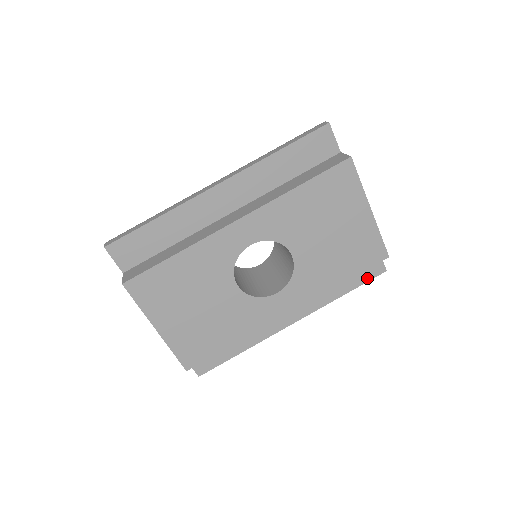
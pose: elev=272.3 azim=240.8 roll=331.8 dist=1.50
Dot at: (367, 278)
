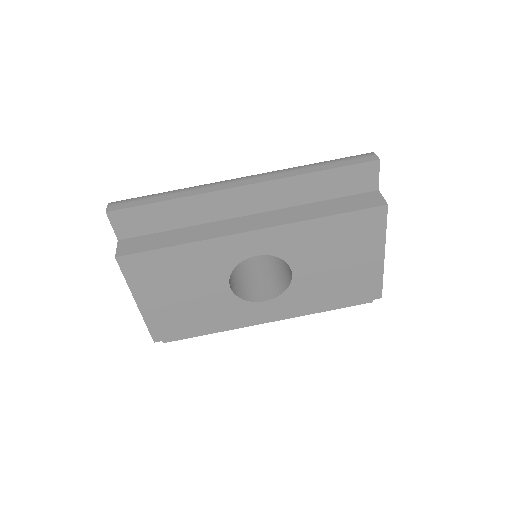
Dot at: occluded
